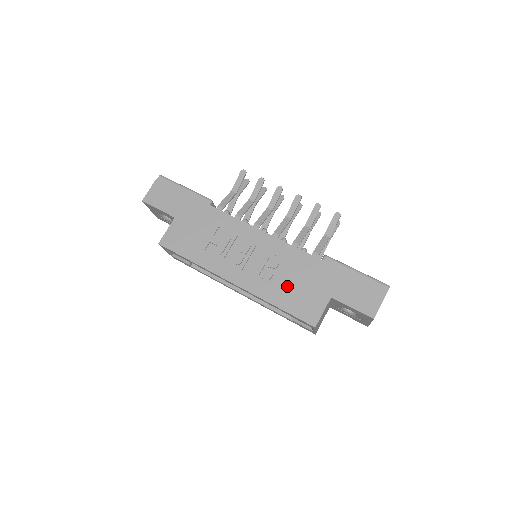
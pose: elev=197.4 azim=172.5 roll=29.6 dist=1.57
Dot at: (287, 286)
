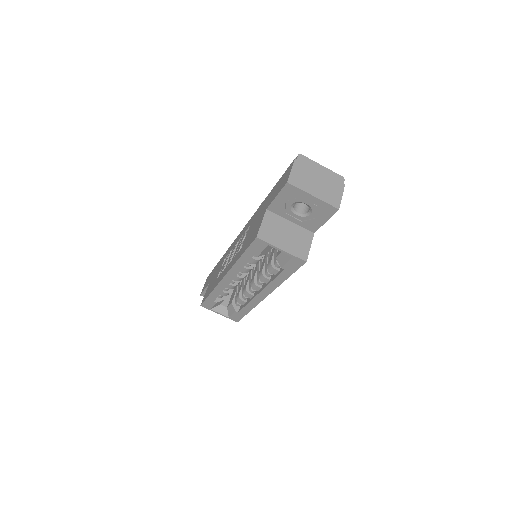
Dot at: (246, 239)
